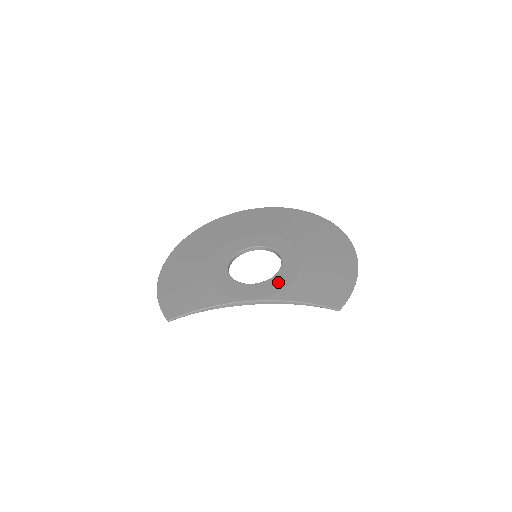
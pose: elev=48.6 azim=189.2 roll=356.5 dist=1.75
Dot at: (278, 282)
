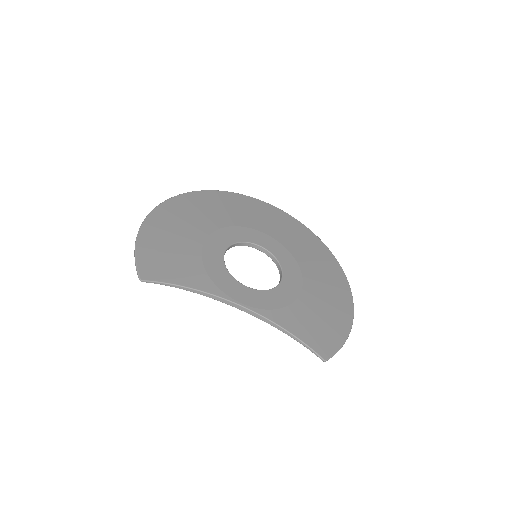
Dot at: (274, 298)
